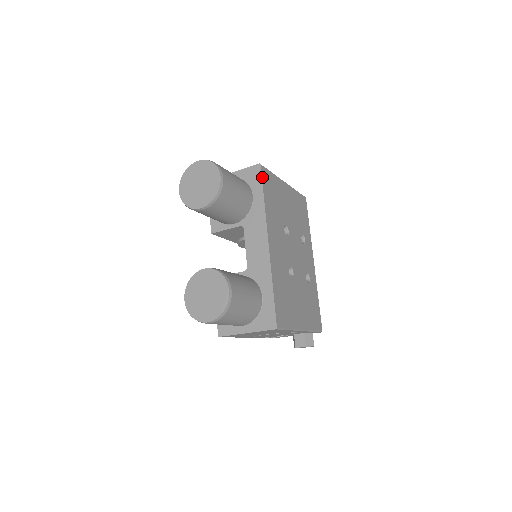
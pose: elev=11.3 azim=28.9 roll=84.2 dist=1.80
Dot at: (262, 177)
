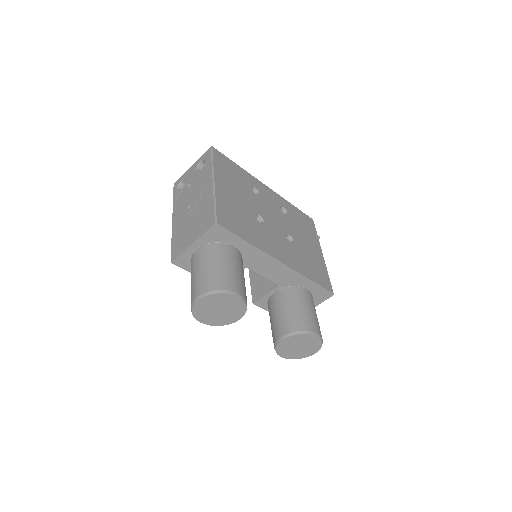
Dot at: (229, 230)
